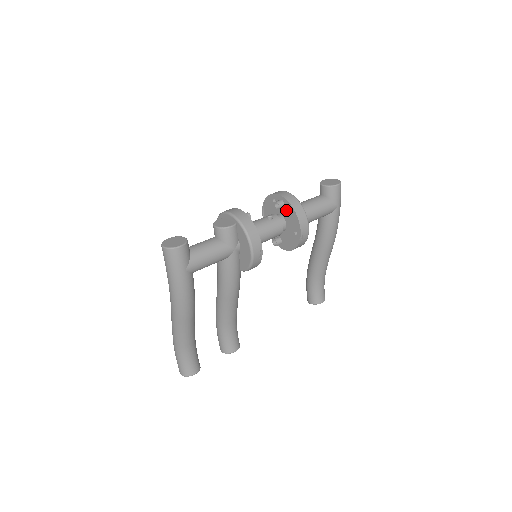
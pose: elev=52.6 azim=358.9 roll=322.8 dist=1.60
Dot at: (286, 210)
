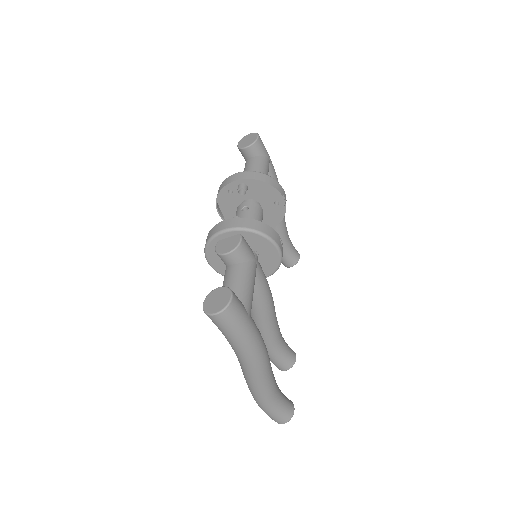
Dot at: (252, 189)
